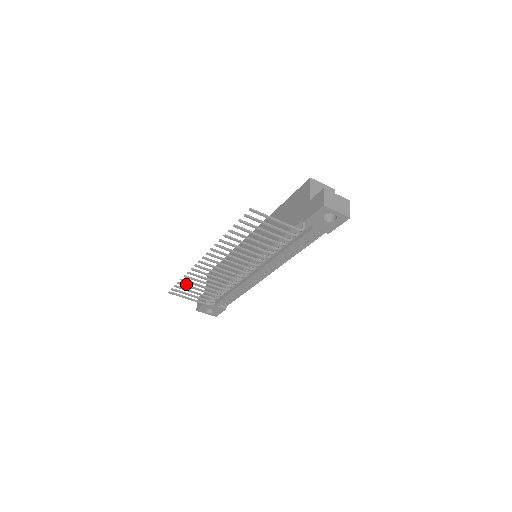
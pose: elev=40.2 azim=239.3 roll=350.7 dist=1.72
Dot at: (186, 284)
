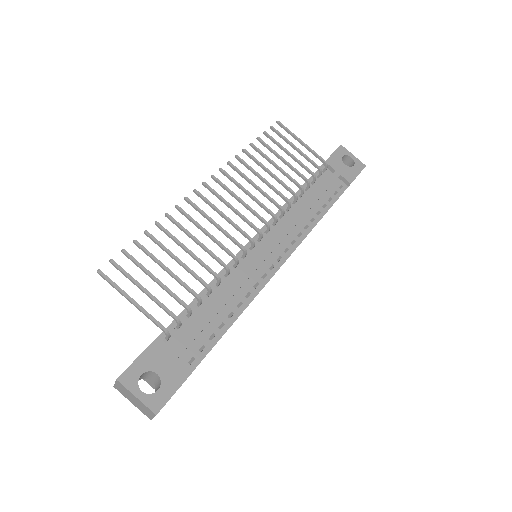
Dot at: (146, 251)
